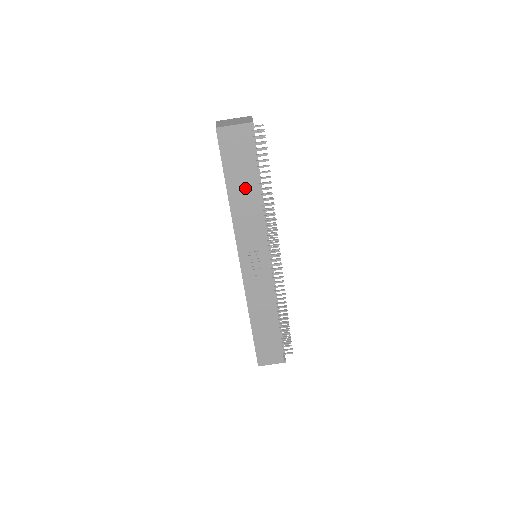
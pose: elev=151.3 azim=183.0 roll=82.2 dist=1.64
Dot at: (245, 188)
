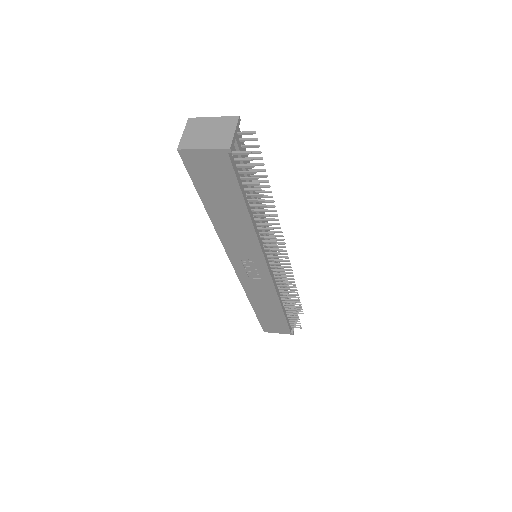
Dot at: (229, 211)
